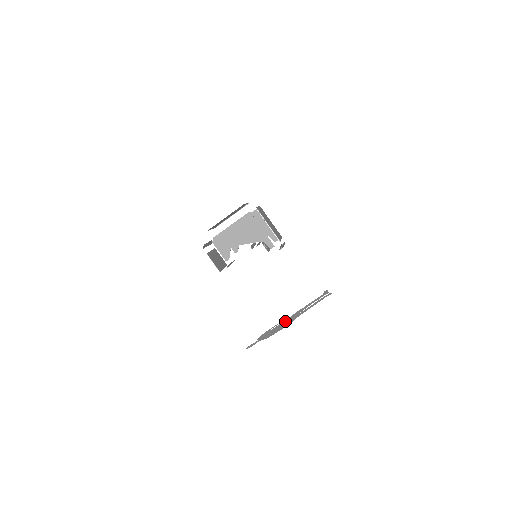
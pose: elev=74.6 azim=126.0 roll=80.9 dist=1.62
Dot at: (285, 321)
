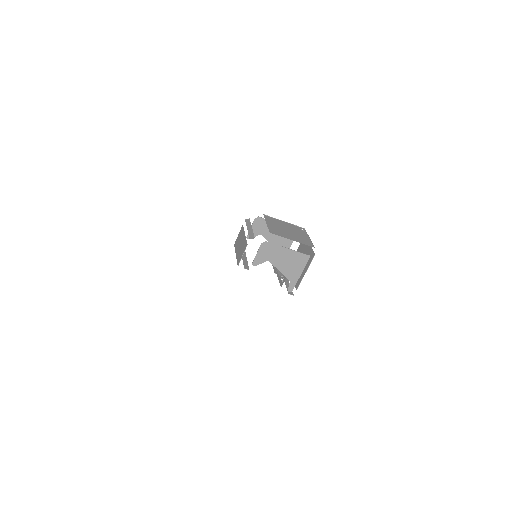
Dot at: occluded
